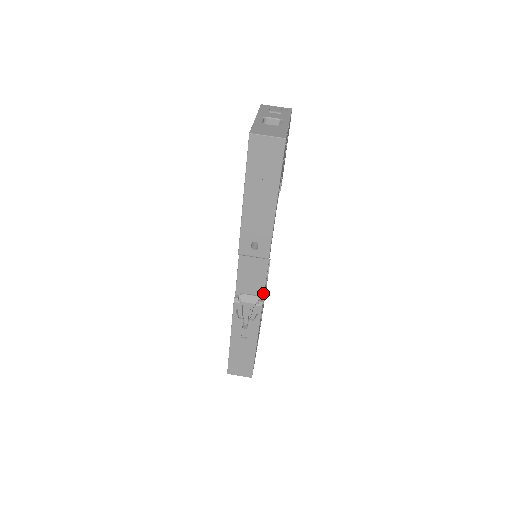
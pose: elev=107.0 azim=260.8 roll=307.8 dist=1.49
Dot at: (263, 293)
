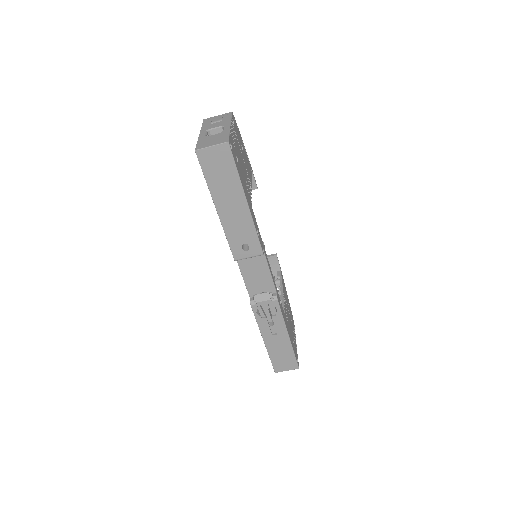
Dot at: (274, 287)
